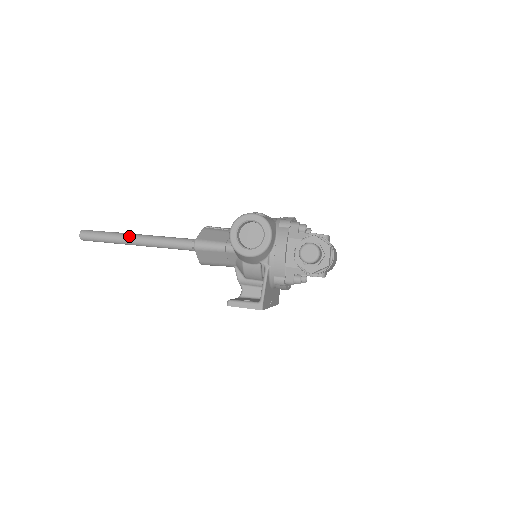
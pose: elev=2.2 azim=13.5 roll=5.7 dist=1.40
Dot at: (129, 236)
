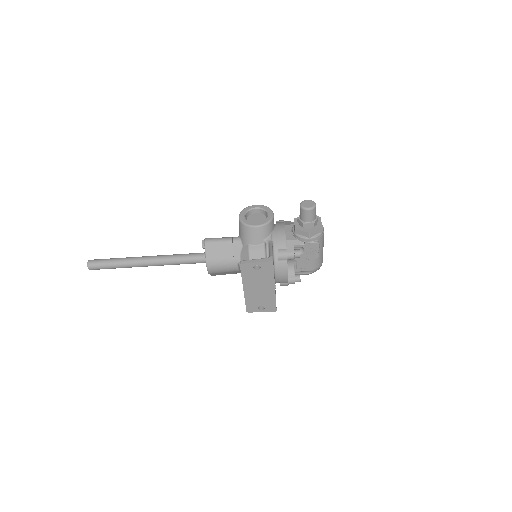
Dot at: (138, 257)
